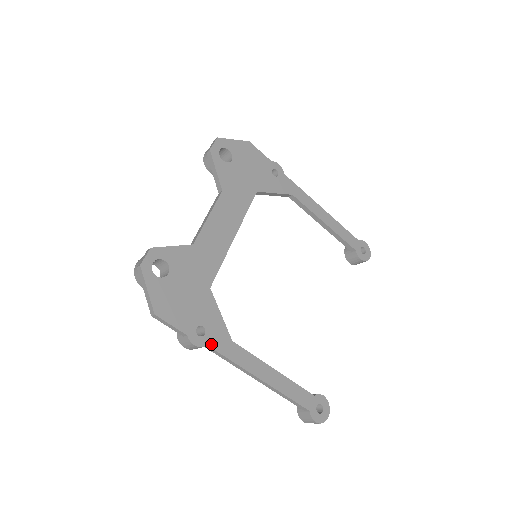
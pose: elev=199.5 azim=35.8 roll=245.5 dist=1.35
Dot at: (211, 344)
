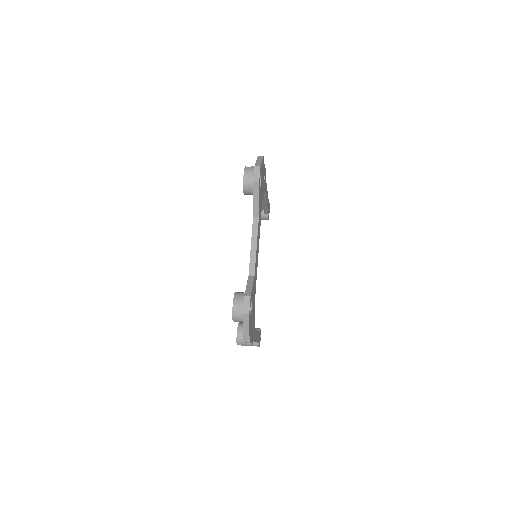
Dot at: occluded
